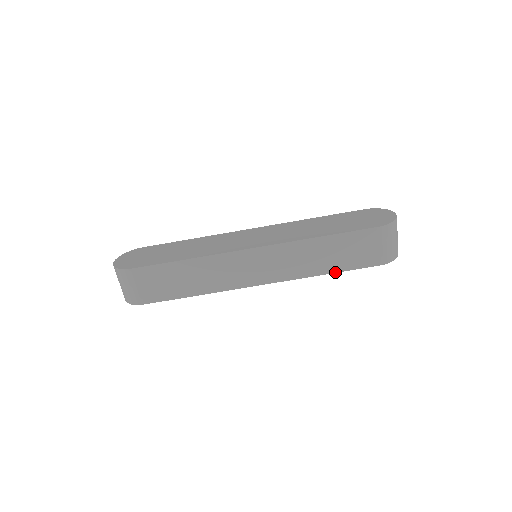
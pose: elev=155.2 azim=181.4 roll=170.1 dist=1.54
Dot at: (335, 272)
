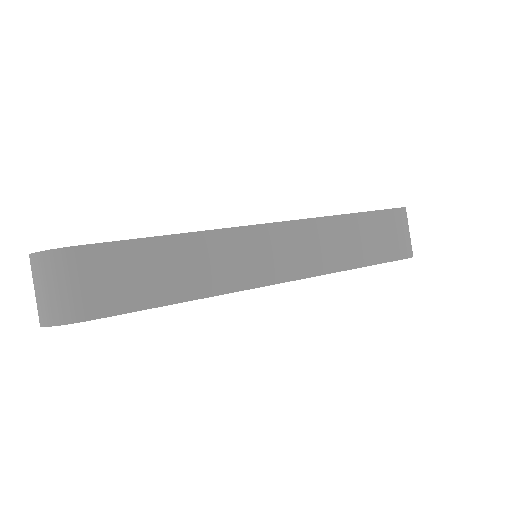
Dot at: (363, 266)
